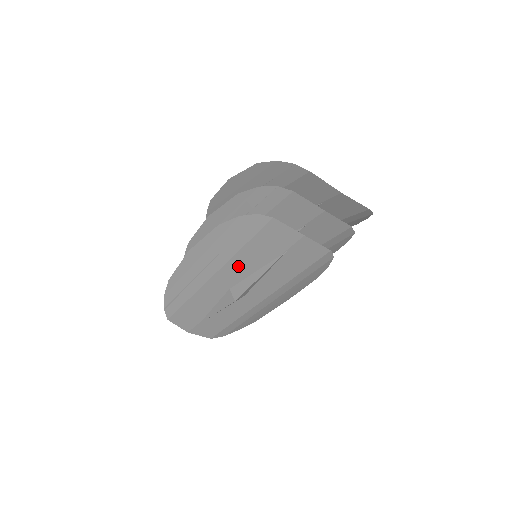
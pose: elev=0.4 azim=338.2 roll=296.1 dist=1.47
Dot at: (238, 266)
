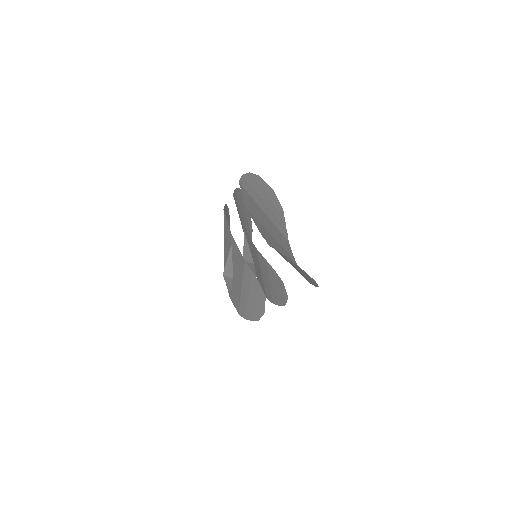
Dot at: (226, 246)
